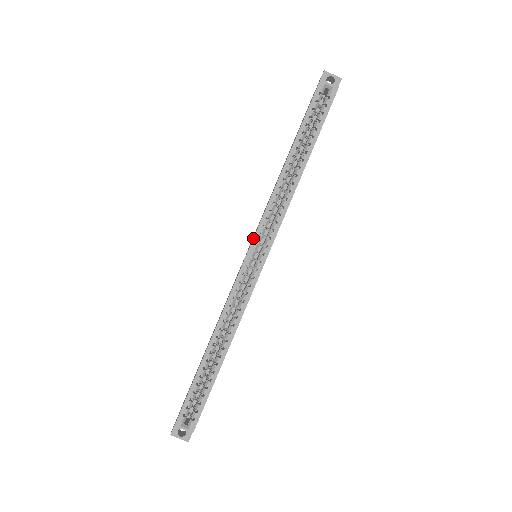
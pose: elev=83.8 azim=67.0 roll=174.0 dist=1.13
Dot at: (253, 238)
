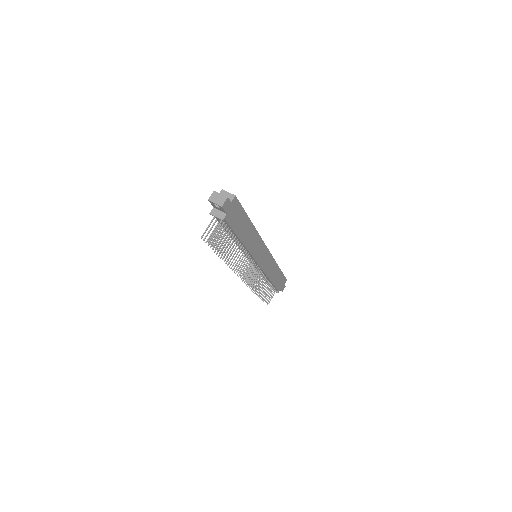
Dot at: occluded
